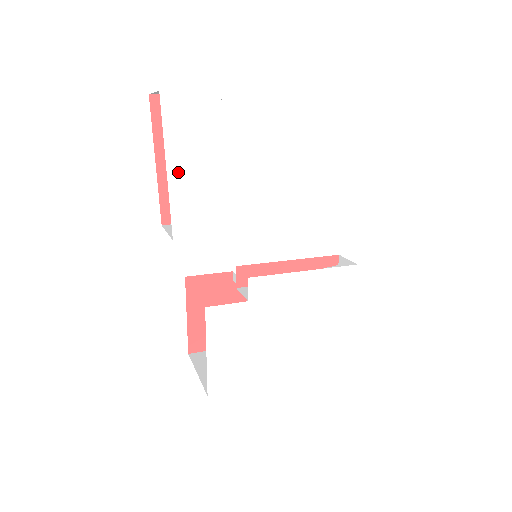
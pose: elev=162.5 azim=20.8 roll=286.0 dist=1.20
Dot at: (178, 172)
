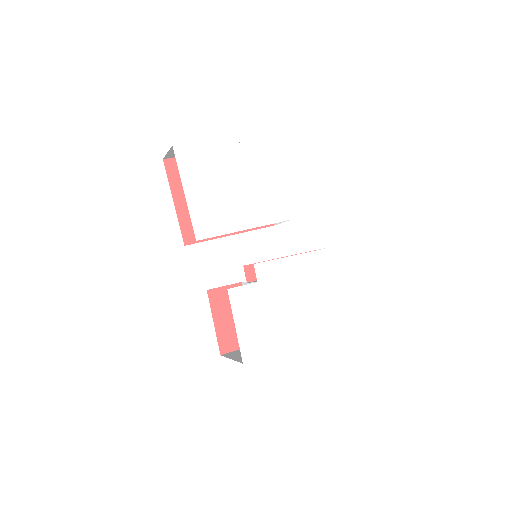
Dot at: (192, 194)
